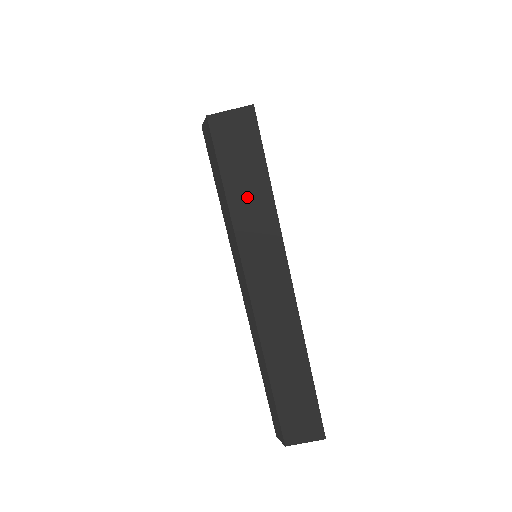
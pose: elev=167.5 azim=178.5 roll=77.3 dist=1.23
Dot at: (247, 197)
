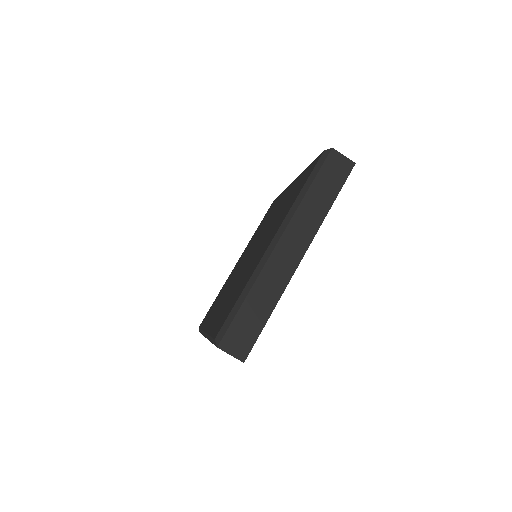
Dot at: (319, 197)
